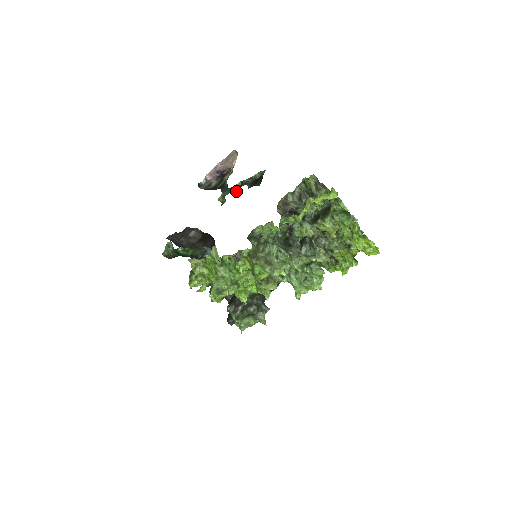
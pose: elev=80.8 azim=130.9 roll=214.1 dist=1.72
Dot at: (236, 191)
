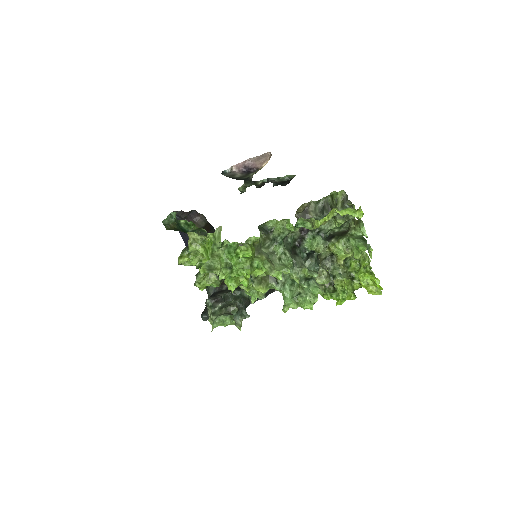
Dot at: (259, 185)
